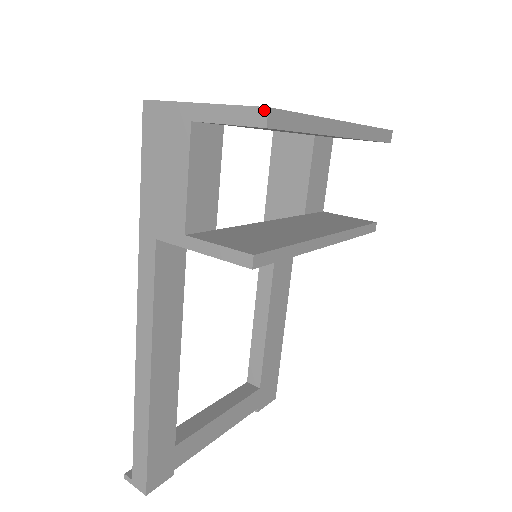
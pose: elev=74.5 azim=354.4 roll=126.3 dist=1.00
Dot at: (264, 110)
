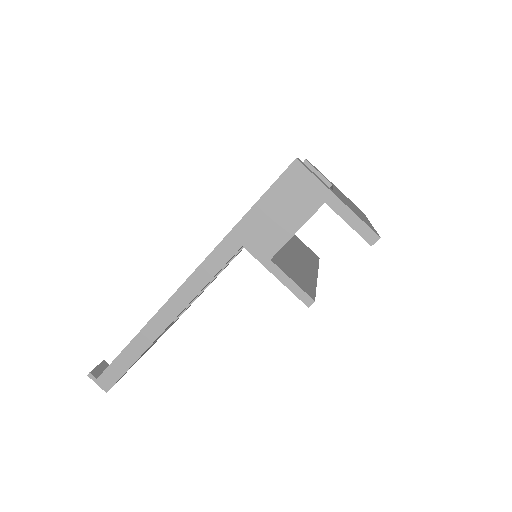
Dot at: (377, 237)
